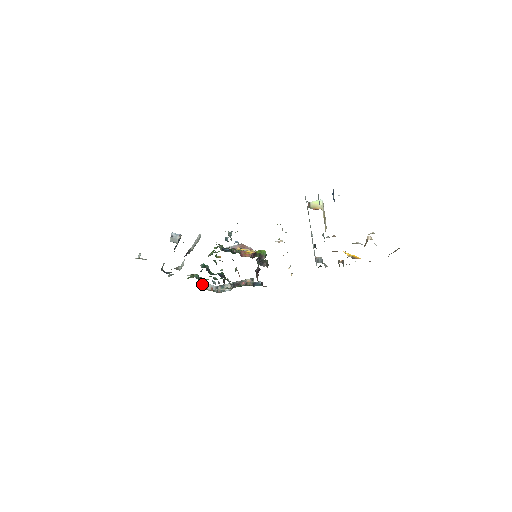
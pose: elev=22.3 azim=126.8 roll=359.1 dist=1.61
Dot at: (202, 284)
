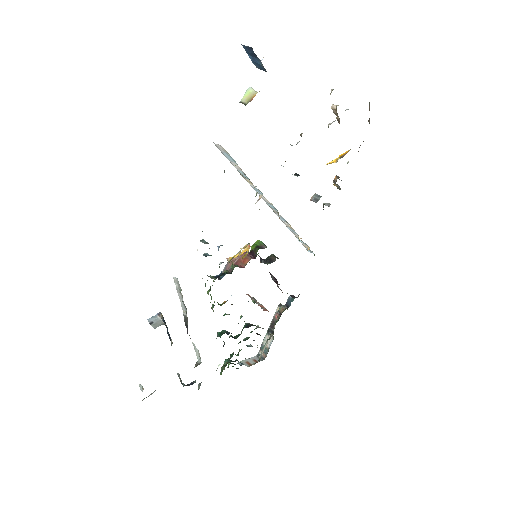
Dot at: occluded
